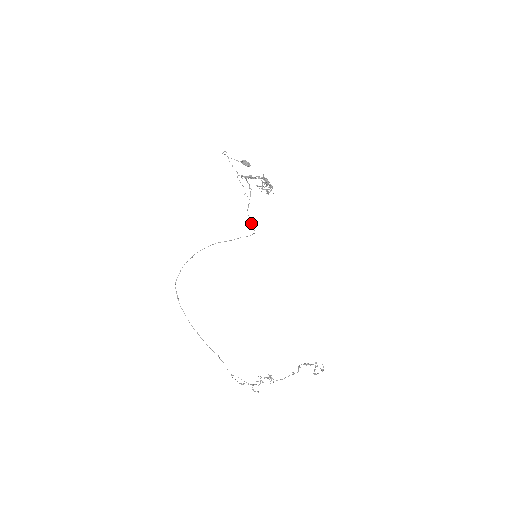
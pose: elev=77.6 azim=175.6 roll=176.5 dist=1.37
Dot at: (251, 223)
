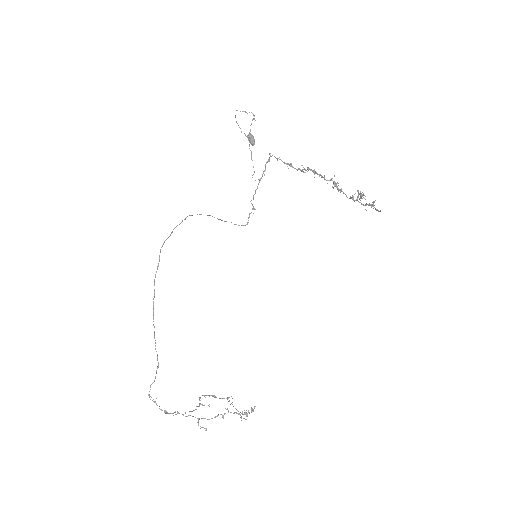
Dot at: occluded
